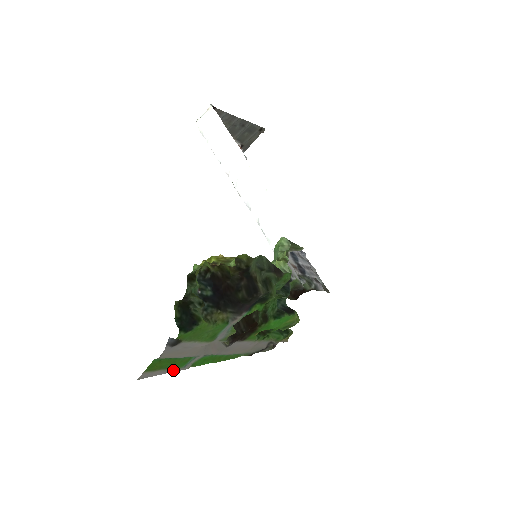
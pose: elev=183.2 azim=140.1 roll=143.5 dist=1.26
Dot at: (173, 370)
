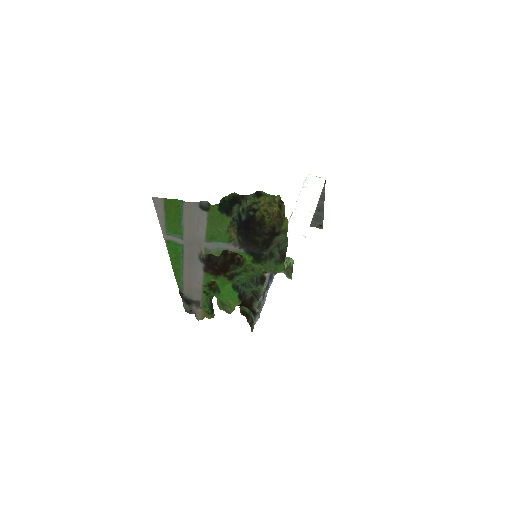
Dot at: (163, 225)
